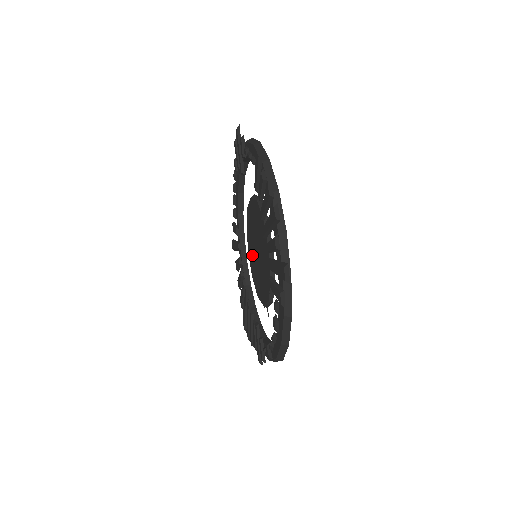
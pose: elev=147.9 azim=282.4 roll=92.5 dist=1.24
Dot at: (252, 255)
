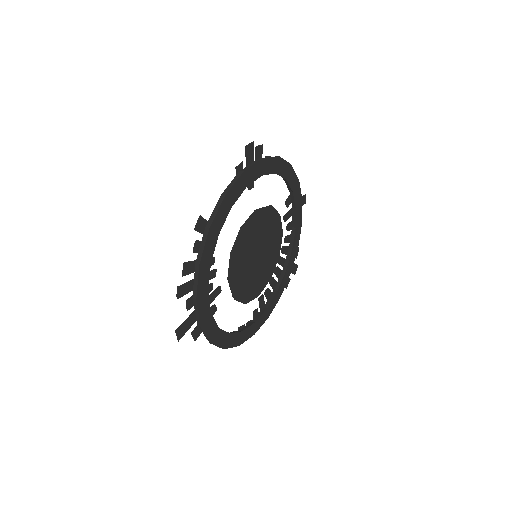
Dot at: occluded
